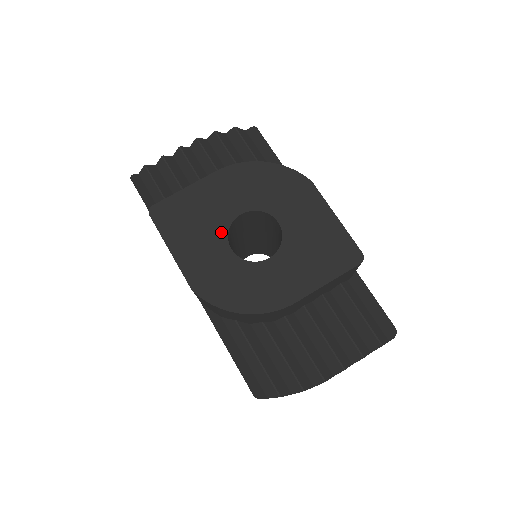
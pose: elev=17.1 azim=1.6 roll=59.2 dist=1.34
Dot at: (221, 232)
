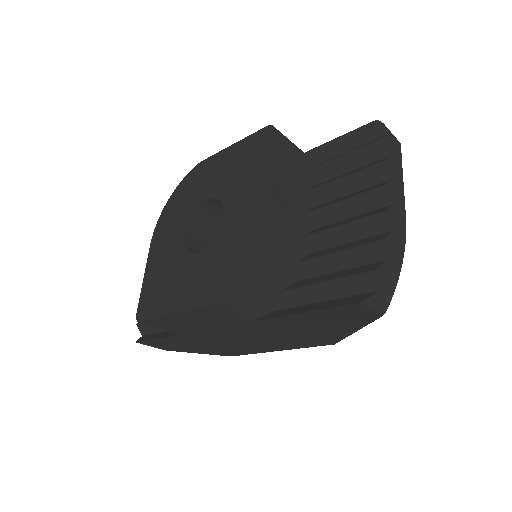
Dot at: (184, 258)
